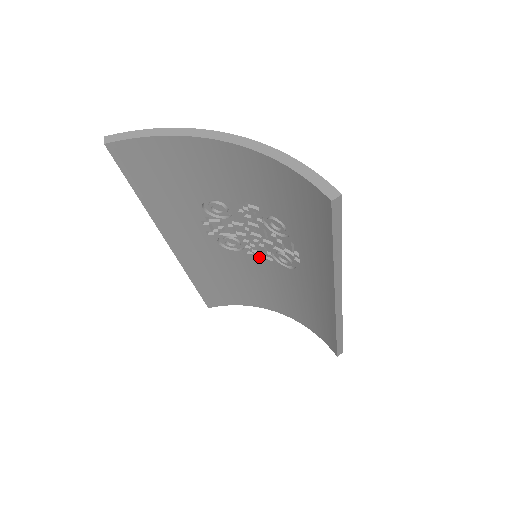
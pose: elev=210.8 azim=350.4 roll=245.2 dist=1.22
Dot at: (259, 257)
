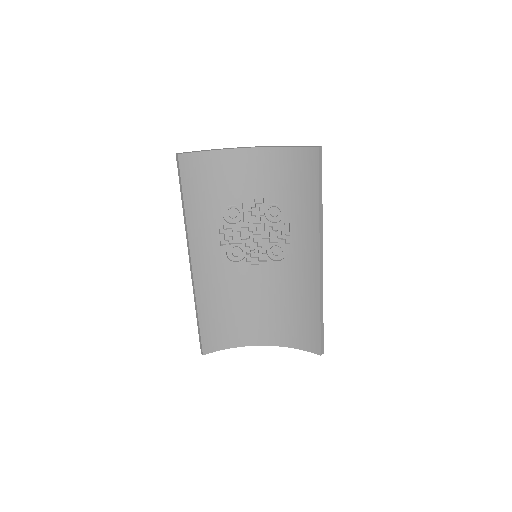
Dot at: (255, 264)
